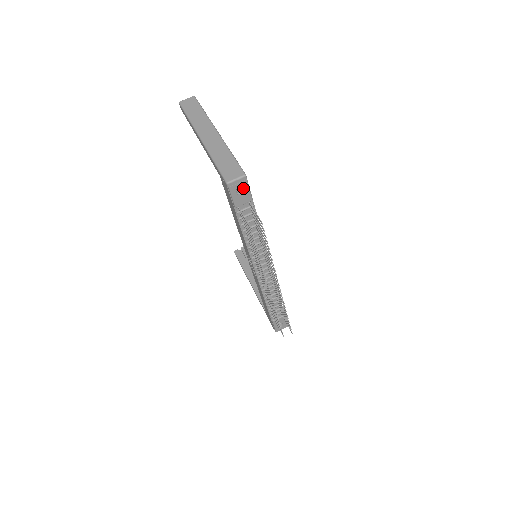
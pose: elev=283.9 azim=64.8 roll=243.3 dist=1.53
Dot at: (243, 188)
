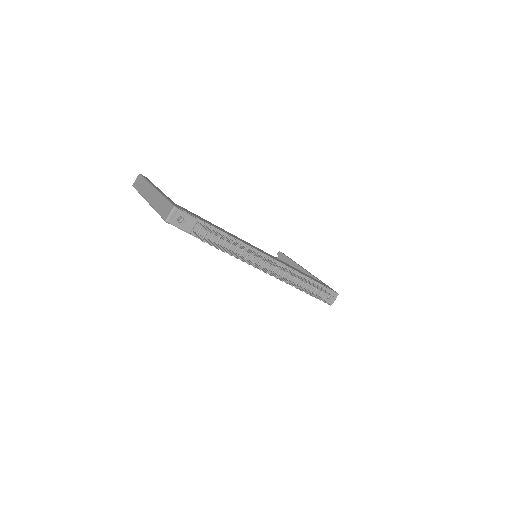
Dot at: (182, 216)
